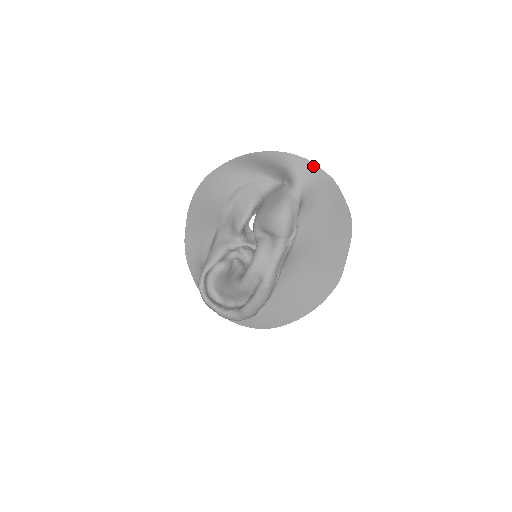
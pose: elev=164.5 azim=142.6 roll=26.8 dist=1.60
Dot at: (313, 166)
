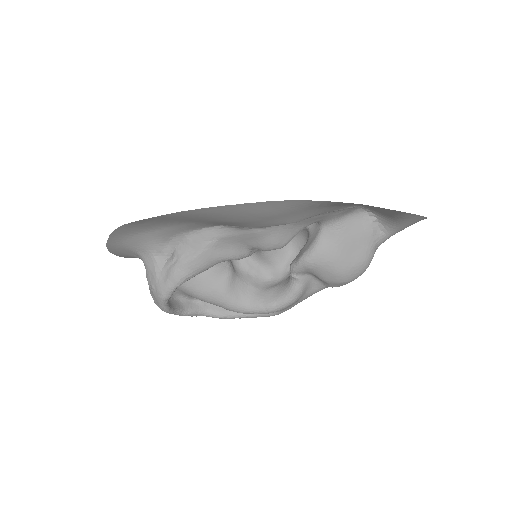
Dot at: occluded
